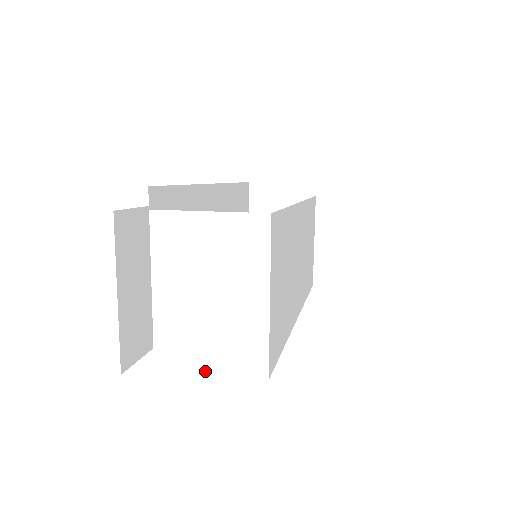
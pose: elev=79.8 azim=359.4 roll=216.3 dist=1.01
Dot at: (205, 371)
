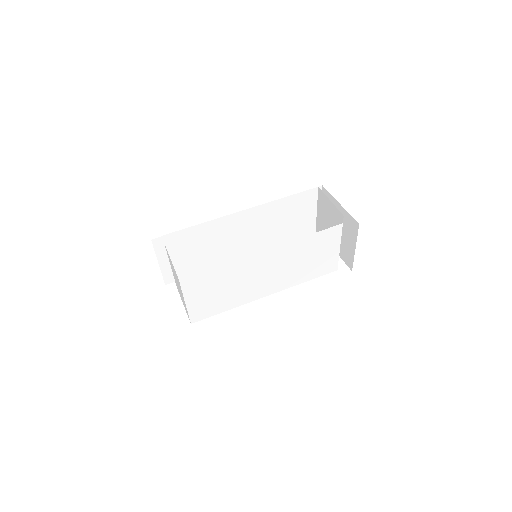
Dot at: (183, 304)
